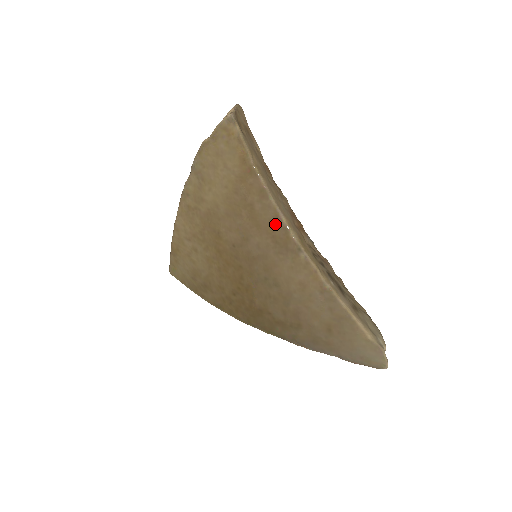
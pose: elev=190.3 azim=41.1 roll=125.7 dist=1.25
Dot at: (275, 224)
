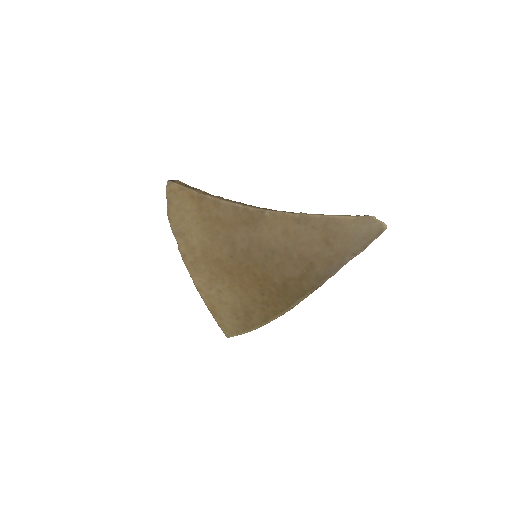
Dot at: (238, 213)
